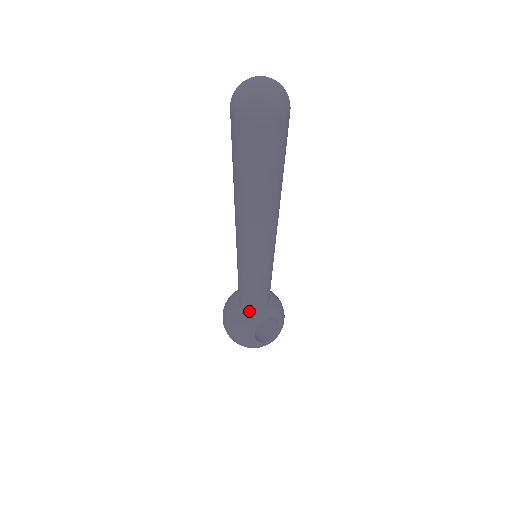
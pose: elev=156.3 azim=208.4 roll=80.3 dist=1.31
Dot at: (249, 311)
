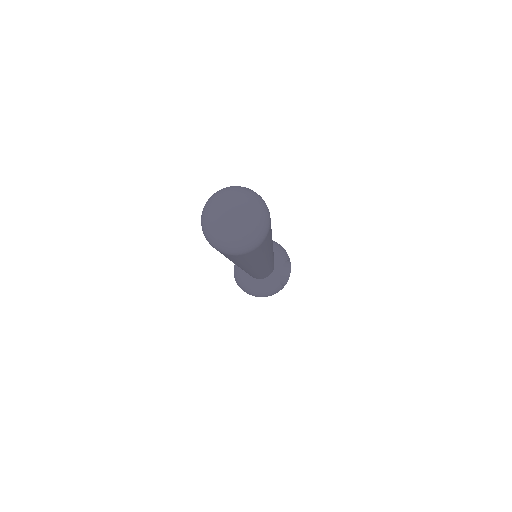
Dot at: (266, 278)
